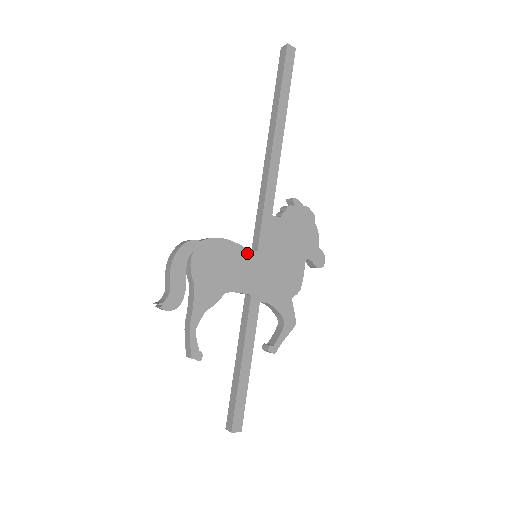
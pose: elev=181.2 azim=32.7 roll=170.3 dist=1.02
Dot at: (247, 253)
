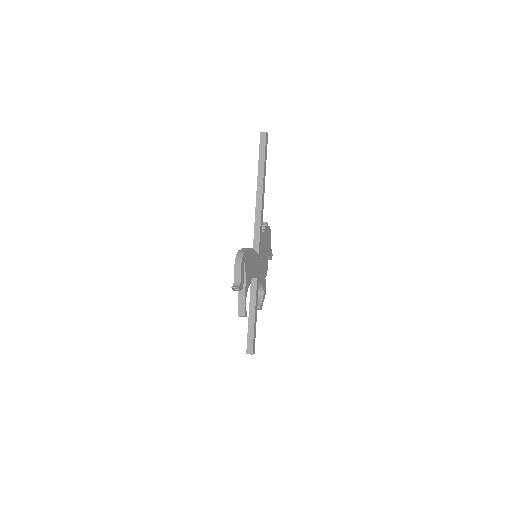
Dot at: (257, 255)
